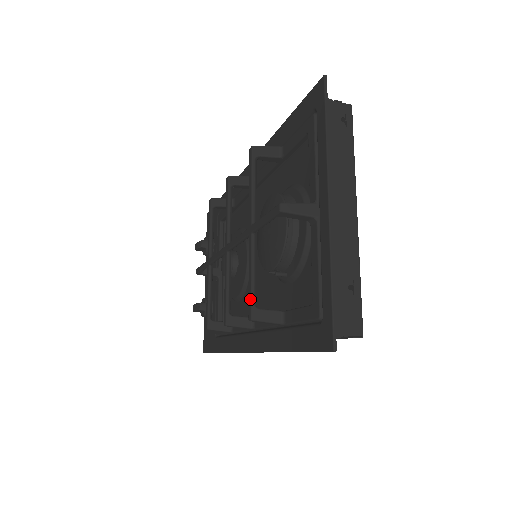
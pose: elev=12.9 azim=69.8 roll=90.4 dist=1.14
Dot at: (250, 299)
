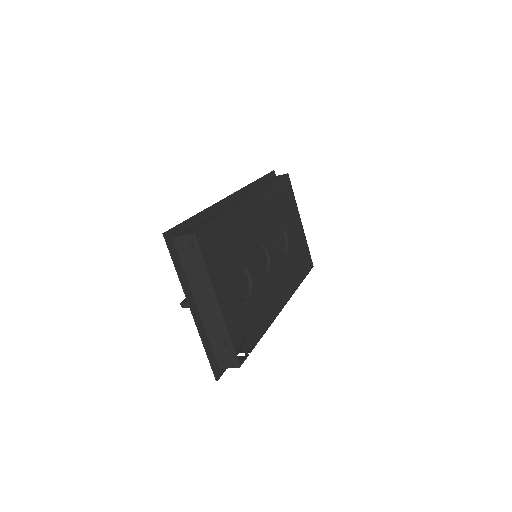
Dot at: occluded
